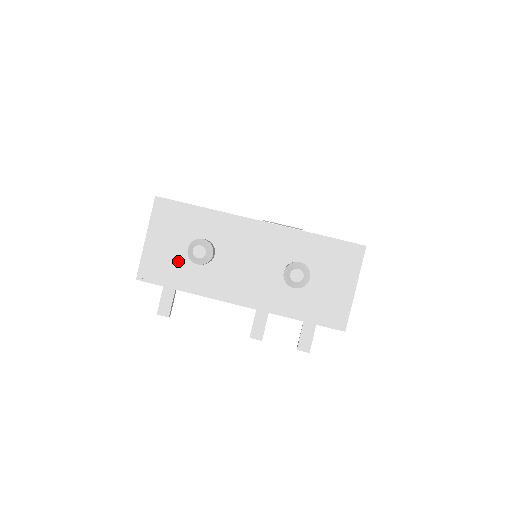
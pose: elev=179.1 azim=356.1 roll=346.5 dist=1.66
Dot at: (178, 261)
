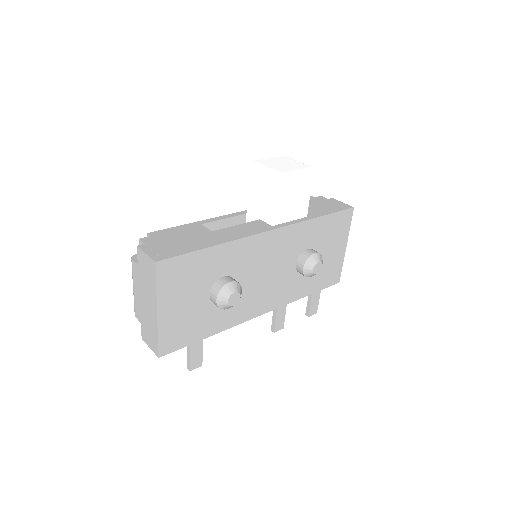
Dot at: (200, 313)
